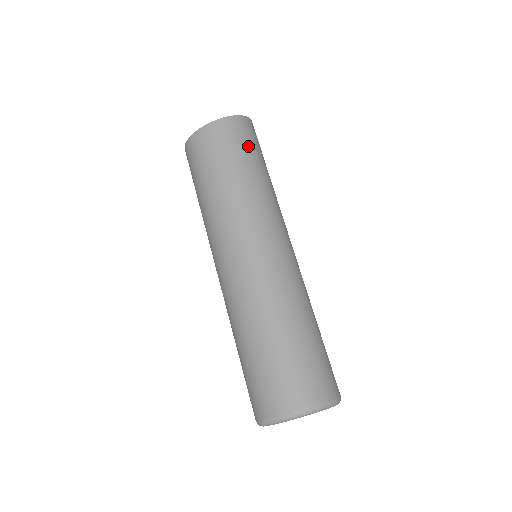
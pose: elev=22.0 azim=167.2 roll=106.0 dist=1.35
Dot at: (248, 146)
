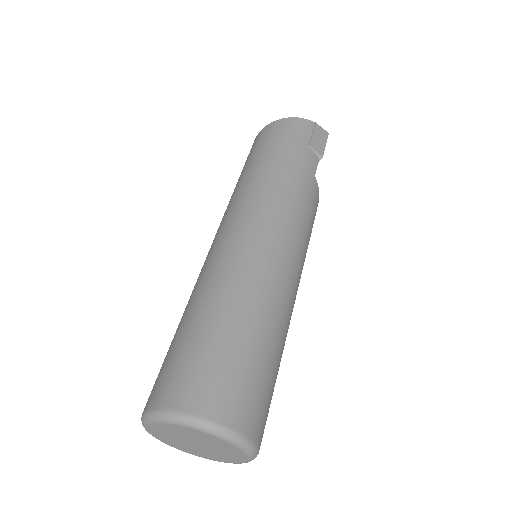
Dot at: (268, 144)
